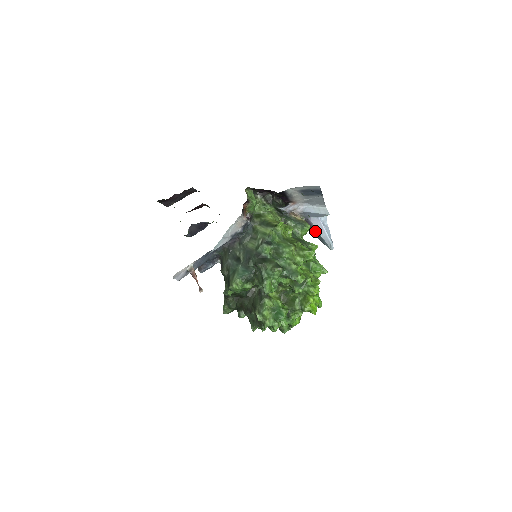
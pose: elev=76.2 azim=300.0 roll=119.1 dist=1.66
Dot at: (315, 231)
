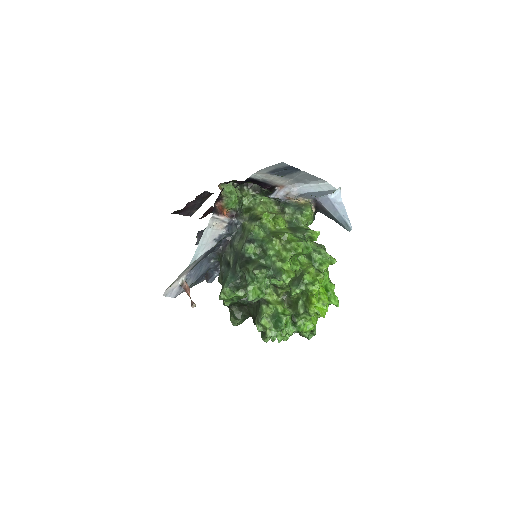
Dot at: (327, 212)
